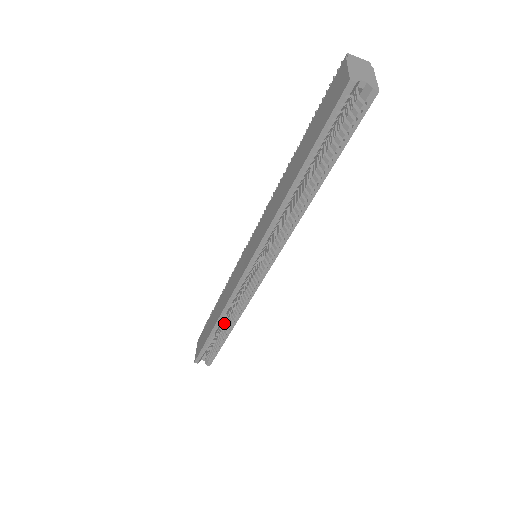
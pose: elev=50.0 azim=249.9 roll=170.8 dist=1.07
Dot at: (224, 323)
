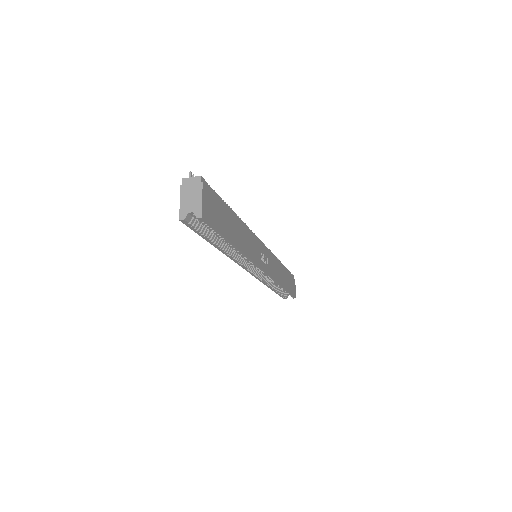
Dot at: occluded
